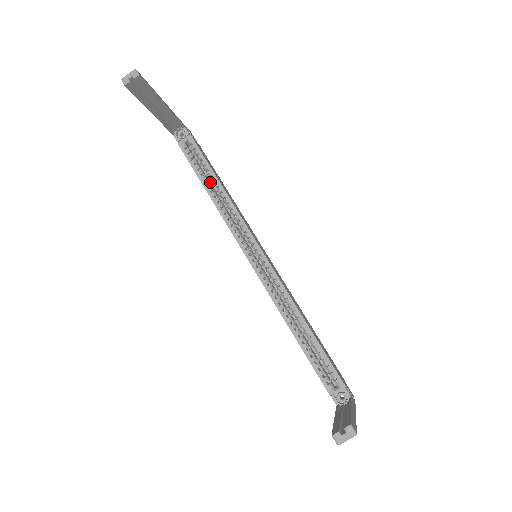
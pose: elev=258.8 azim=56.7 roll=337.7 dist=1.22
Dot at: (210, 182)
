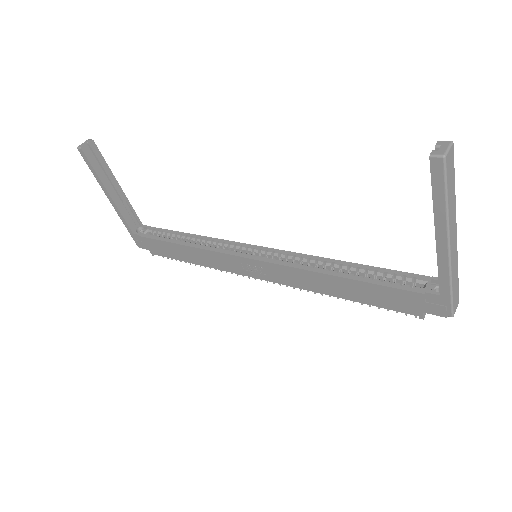
Dot at: occluded
